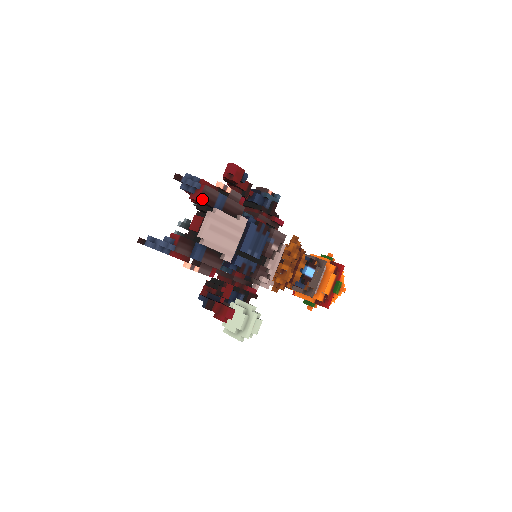
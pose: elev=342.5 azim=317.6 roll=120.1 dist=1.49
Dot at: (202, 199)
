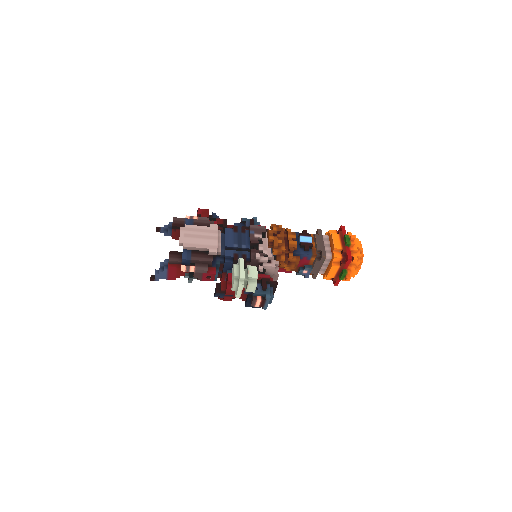
Dot at: (172, 225)
